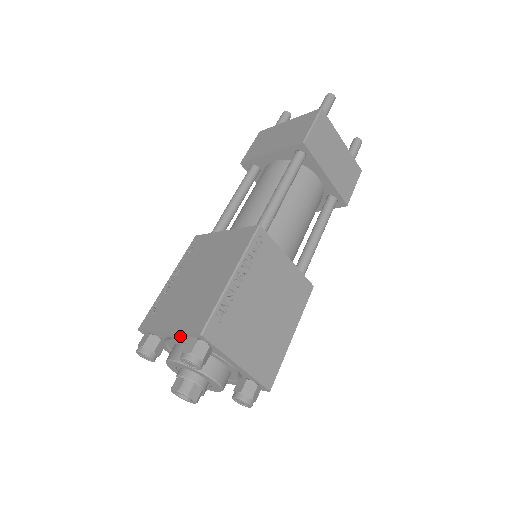
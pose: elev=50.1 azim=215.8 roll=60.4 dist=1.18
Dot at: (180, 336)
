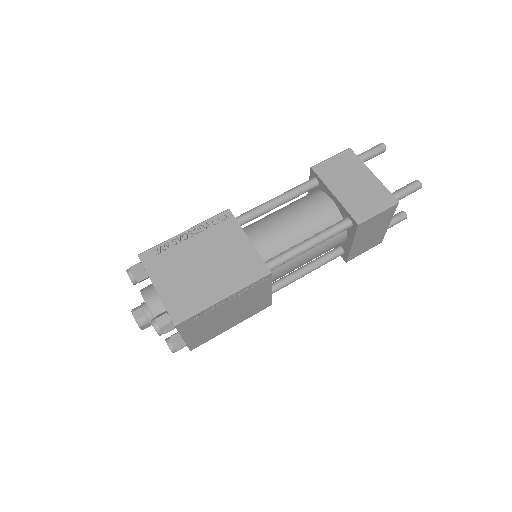
Dot at: (162, 301)
